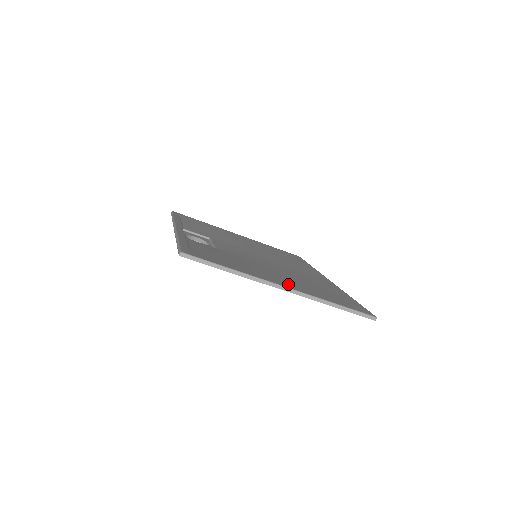
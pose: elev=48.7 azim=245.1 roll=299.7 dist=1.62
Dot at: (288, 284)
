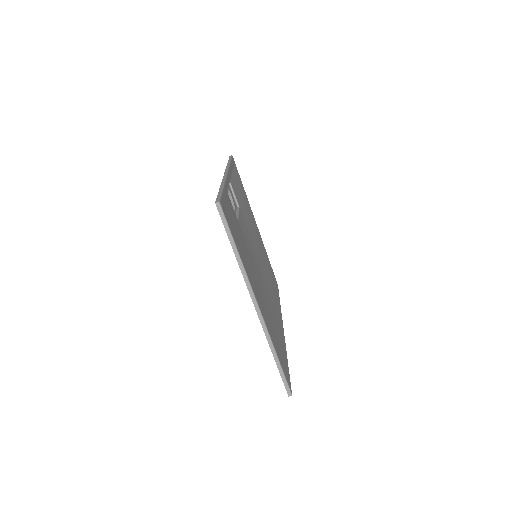
Dot at: (261, 306)
